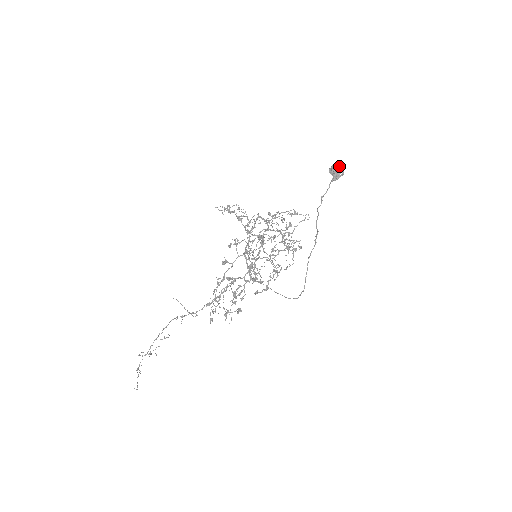
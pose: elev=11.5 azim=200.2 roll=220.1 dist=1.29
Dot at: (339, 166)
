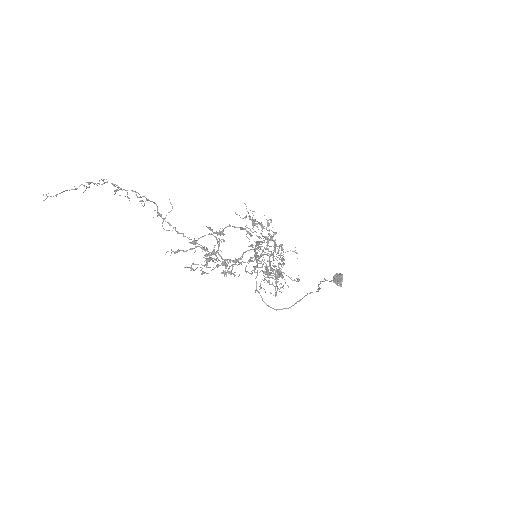
Dot at: occluded
